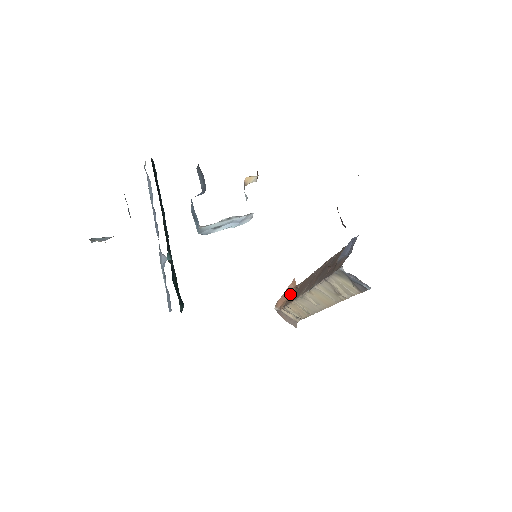
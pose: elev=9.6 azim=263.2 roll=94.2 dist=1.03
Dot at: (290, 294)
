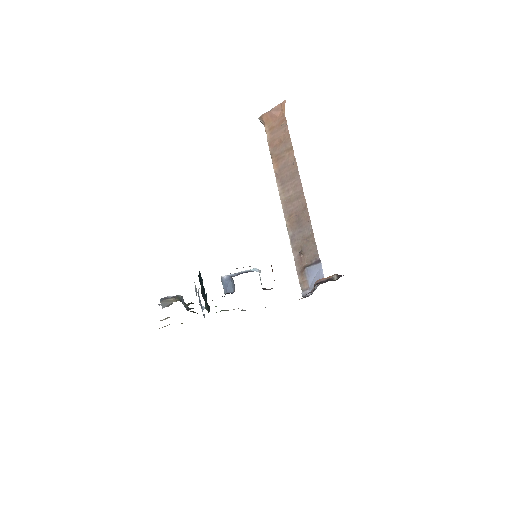
Dot at: (276, 118)
